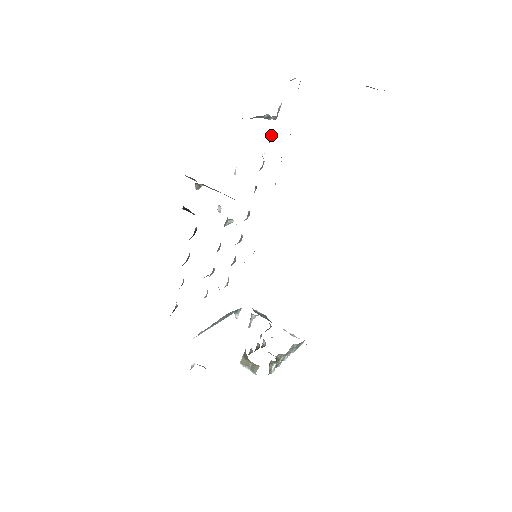
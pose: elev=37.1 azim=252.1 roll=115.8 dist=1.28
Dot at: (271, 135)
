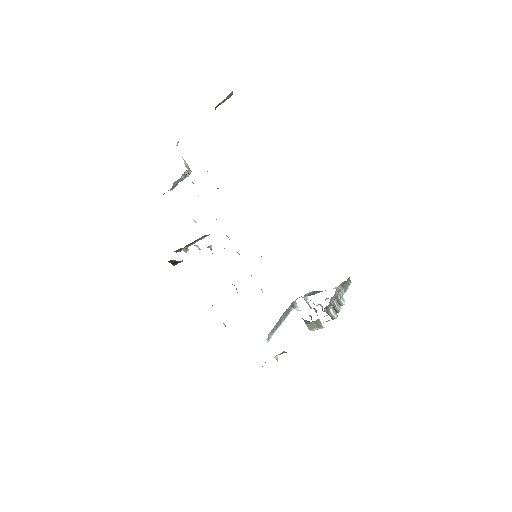
Dot at: (192, 182)
